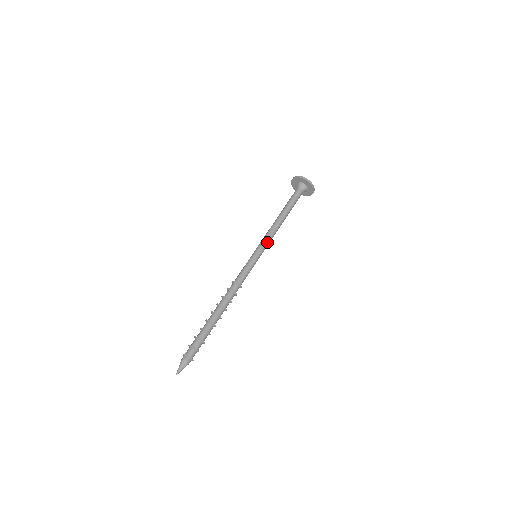
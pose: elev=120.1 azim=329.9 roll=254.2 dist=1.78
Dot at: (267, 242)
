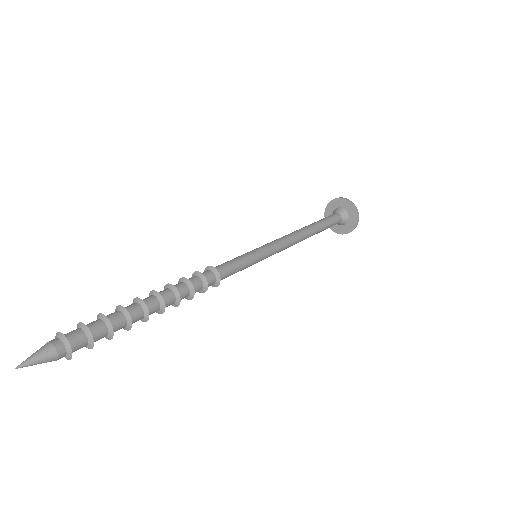
Dot at: (278, 245)
